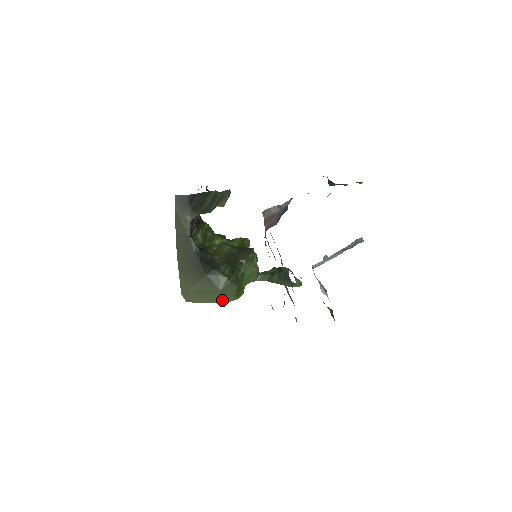
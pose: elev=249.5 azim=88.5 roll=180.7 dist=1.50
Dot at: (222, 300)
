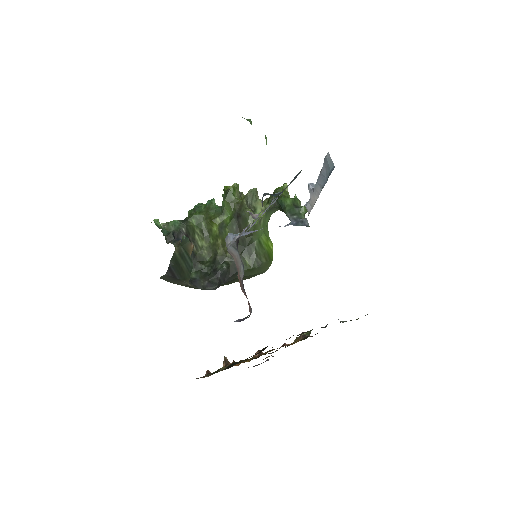
Dot at: (264, 271)
